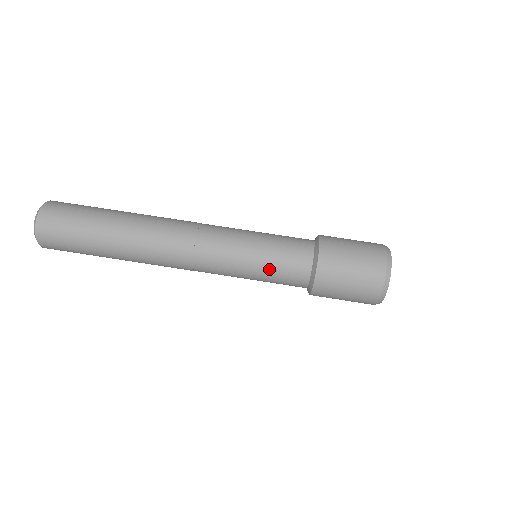
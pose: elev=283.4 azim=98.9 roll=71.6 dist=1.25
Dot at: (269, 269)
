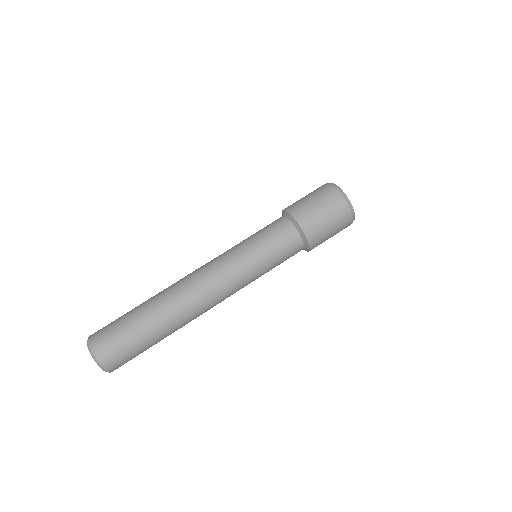
Dot at: (276, 260)
